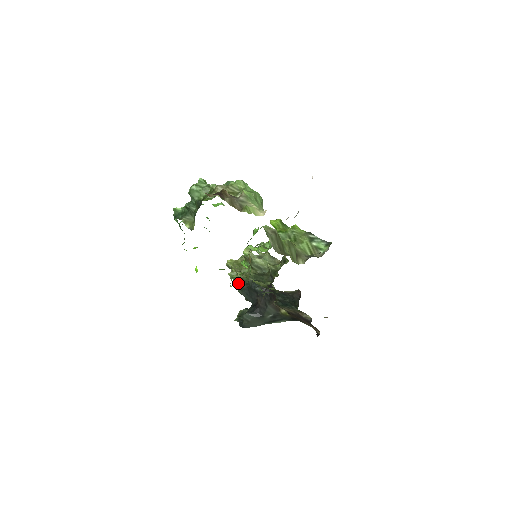
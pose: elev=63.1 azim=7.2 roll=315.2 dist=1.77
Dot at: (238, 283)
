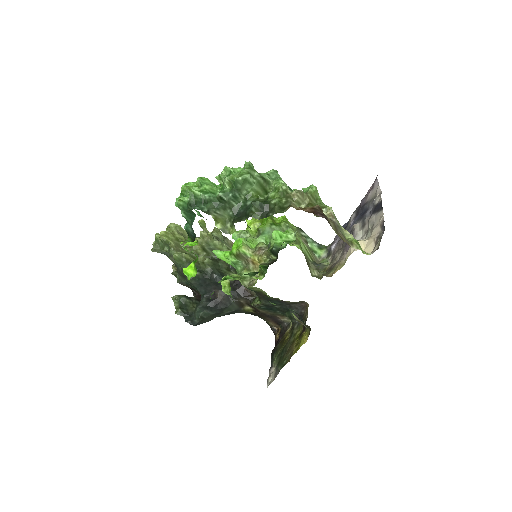
Dot at: (183, 267)
